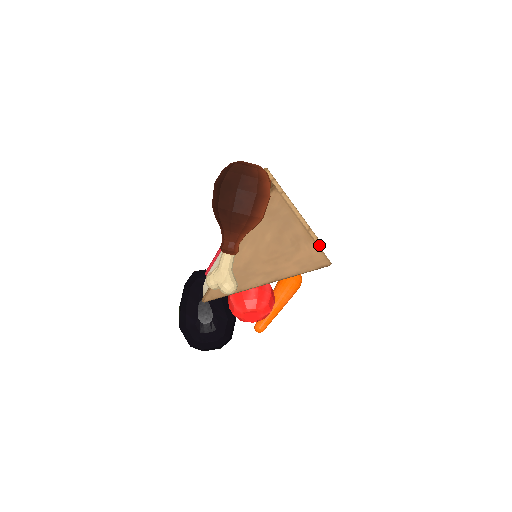
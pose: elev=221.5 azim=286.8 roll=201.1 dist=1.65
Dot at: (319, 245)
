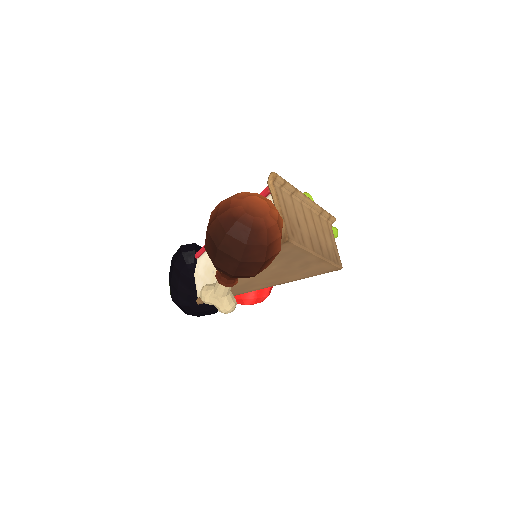
Dot at: (330, 221)
